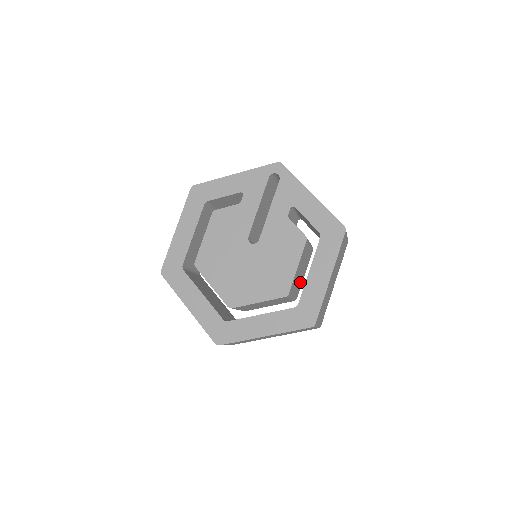
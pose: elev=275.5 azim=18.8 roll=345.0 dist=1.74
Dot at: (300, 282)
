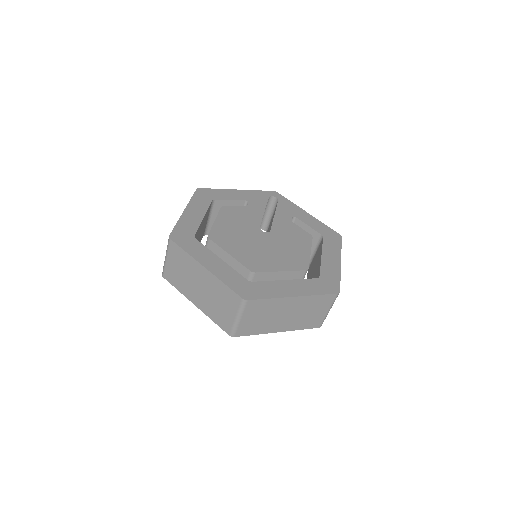
Dot at: occluded
